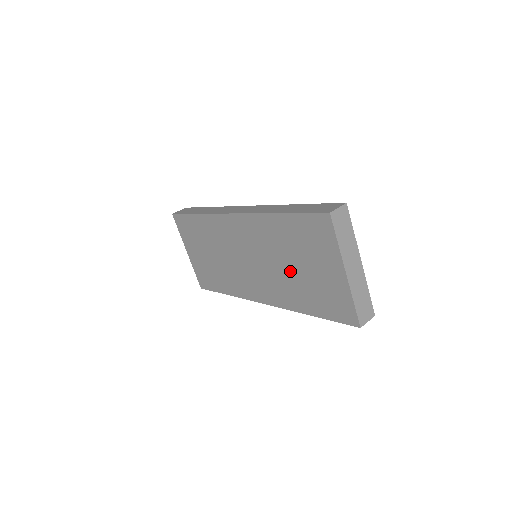
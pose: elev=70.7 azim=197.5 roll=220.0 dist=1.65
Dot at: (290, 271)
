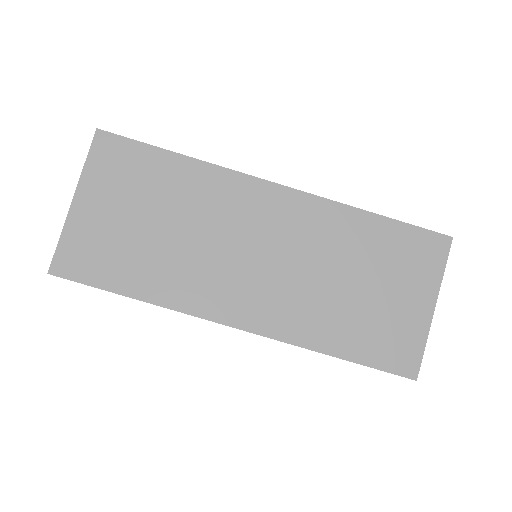
Dot at: (340, 288)
